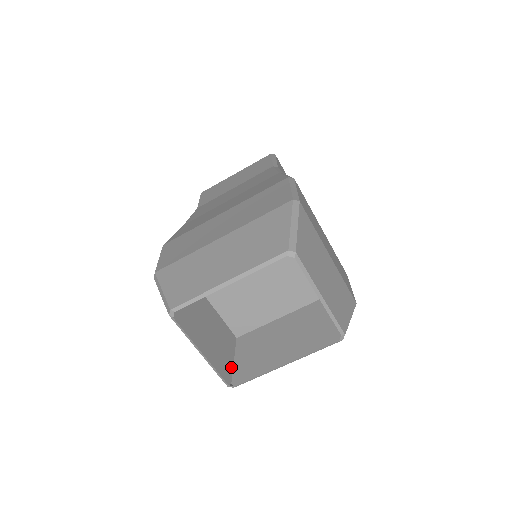
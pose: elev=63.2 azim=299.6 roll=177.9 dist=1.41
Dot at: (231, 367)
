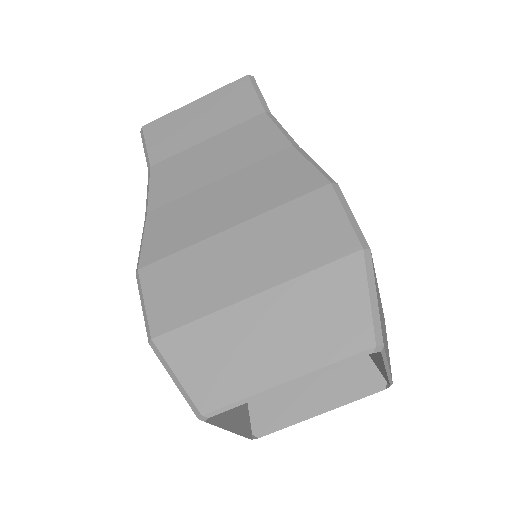
Dot at: (247, 412)
